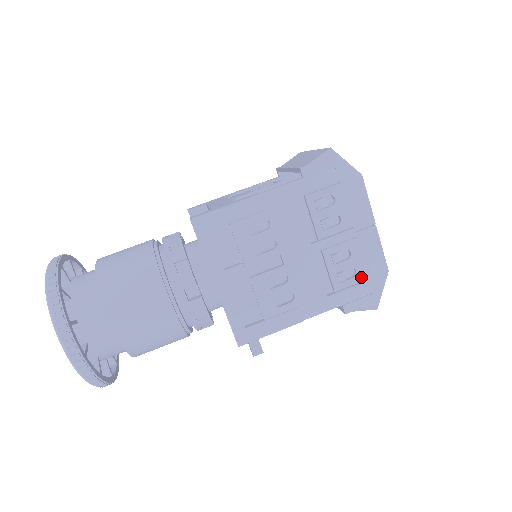
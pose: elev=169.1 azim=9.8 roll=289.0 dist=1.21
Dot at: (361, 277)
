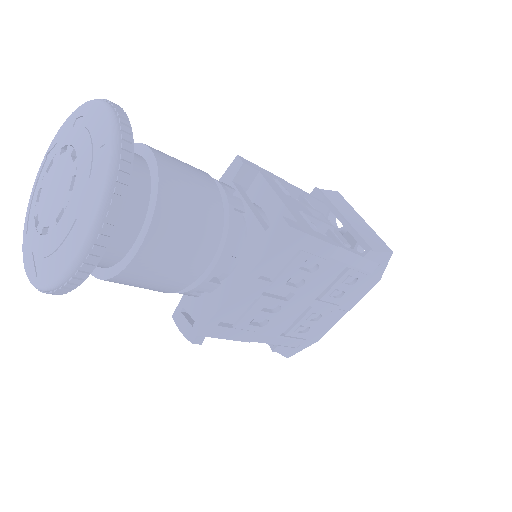
Dot at: (306, 335)
